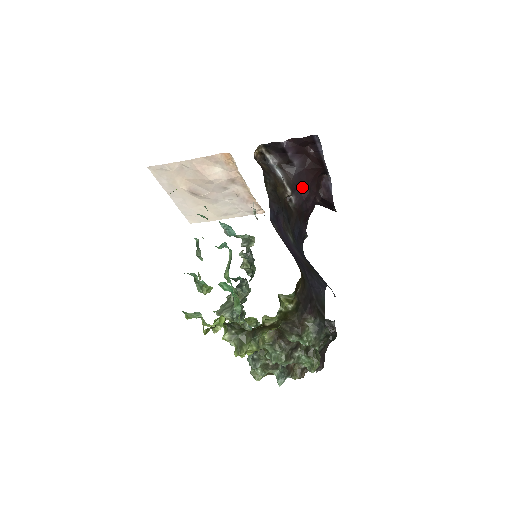
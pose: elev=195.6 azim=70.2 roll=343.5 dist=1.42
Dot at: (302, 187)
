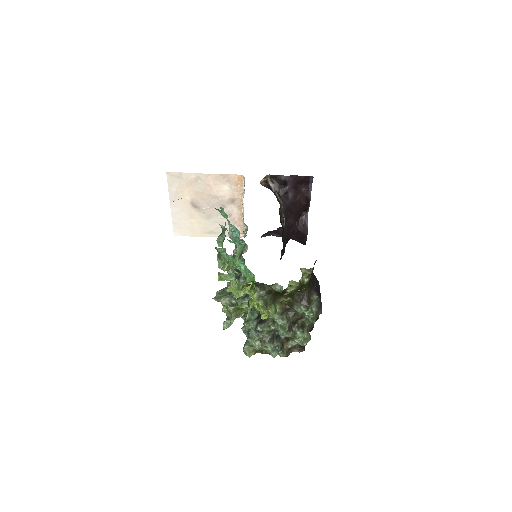
Dot at: (290, 215)
